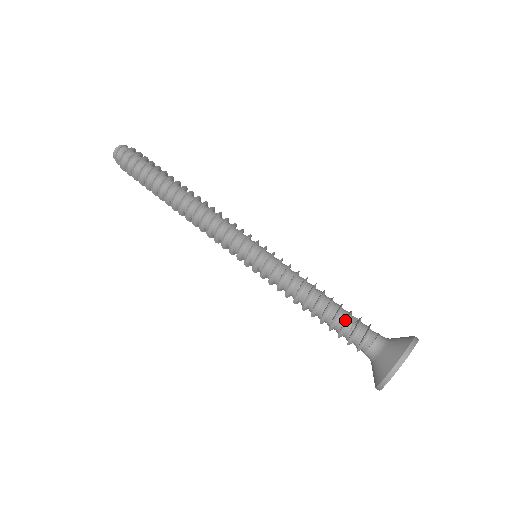
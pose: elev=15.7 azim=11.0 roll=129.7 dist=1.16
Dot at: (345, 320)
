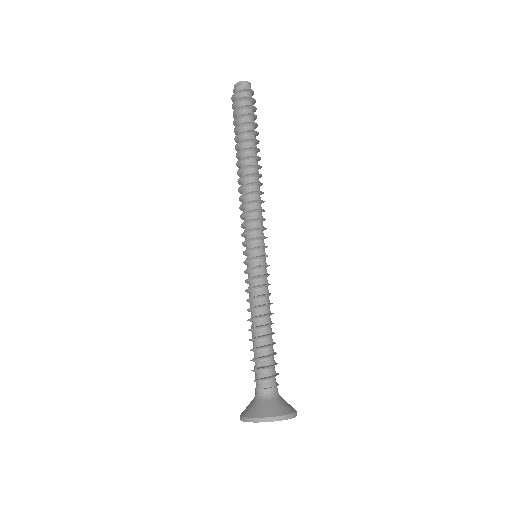
Dot at: (254, 358)
